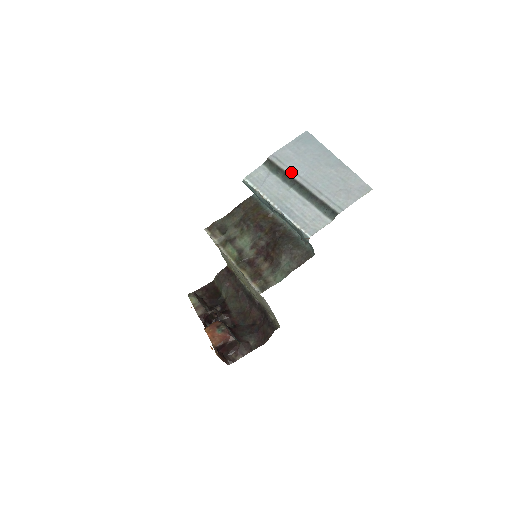
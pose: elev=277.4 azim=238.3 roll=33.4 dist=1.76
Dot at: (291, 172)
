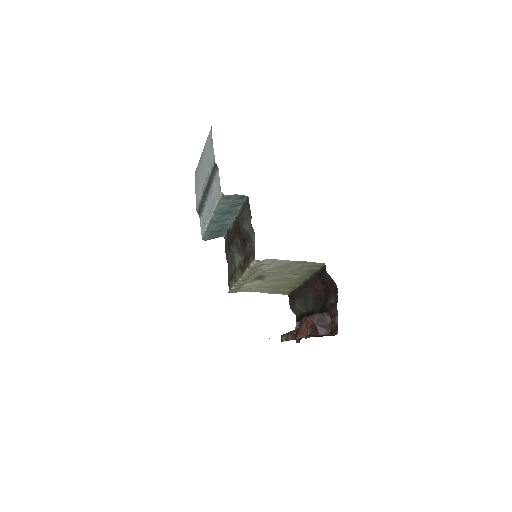
Dot at: (201, 195)
